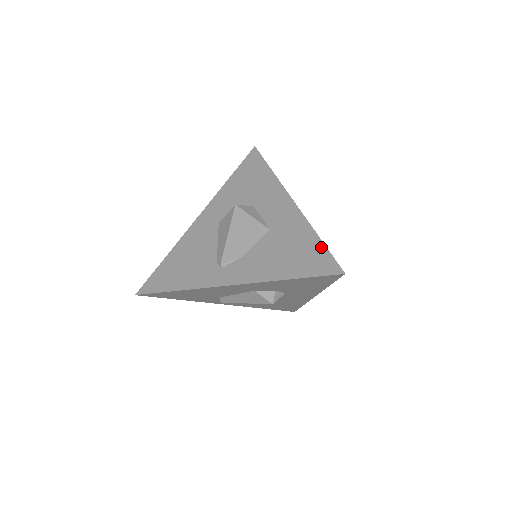
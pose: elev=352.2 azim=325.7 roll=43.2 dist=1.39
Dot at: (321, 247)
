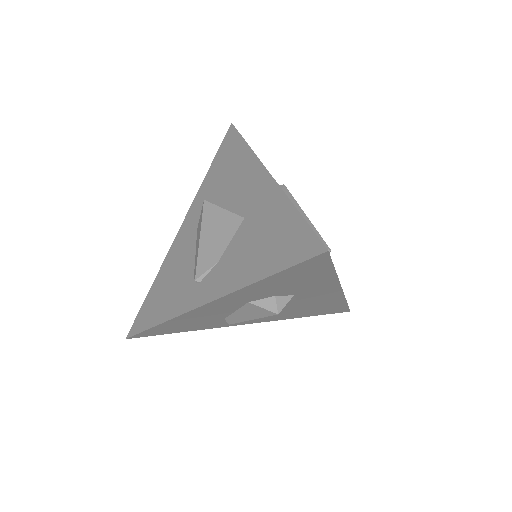
Dot at: (298, 222)
